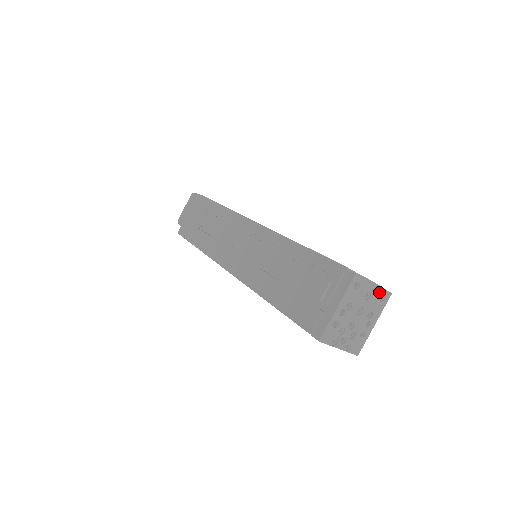
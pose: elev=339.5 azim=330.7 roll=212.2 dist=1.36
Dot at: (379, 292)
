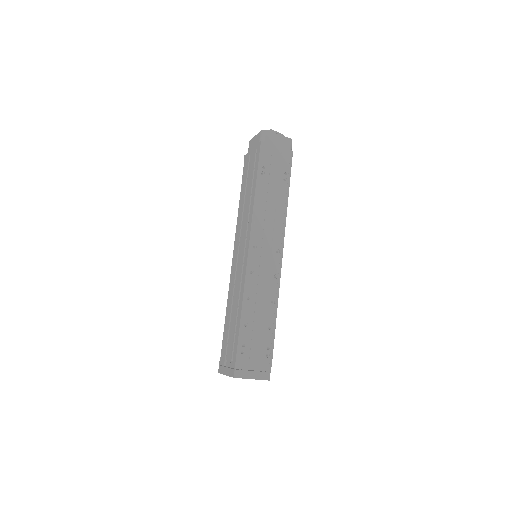
Dot at: (258, 379)
